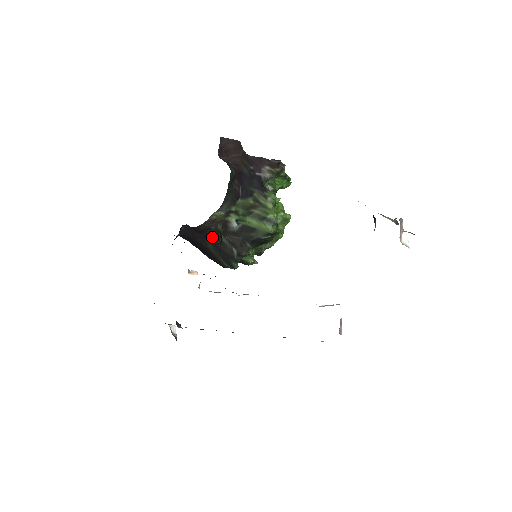
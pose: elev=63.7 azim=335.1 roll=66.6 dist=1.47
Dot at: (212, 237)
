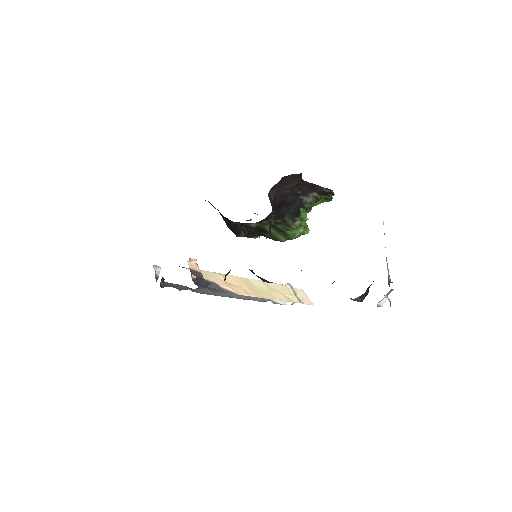
Dot at: (228, 219)
